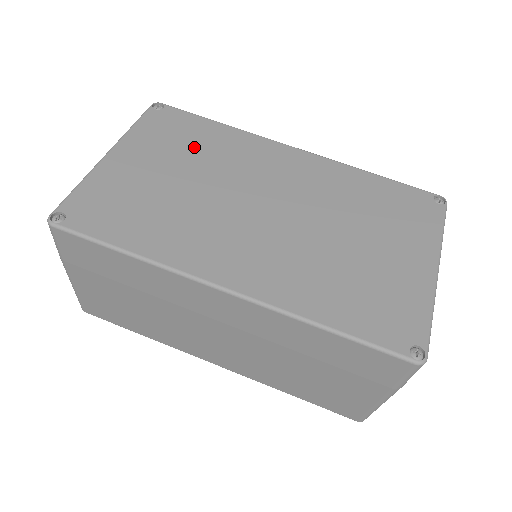
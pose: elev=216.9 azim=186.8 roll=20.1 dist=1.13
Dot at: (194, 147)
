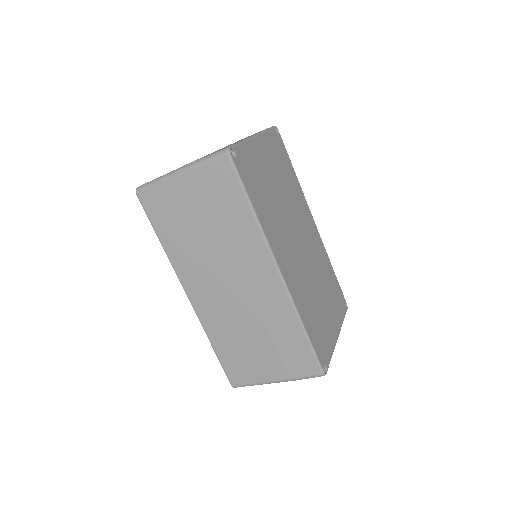
Dot at: (285, 175)
